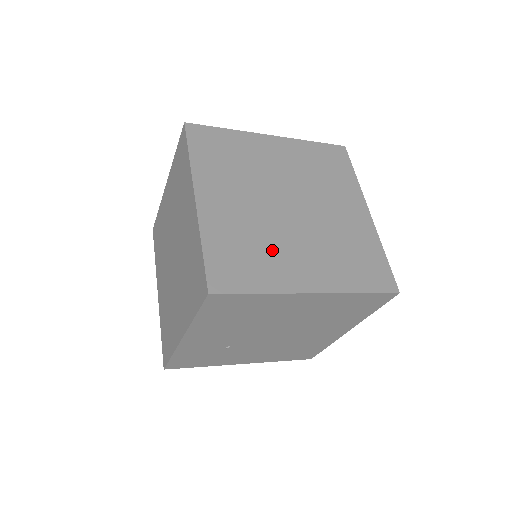
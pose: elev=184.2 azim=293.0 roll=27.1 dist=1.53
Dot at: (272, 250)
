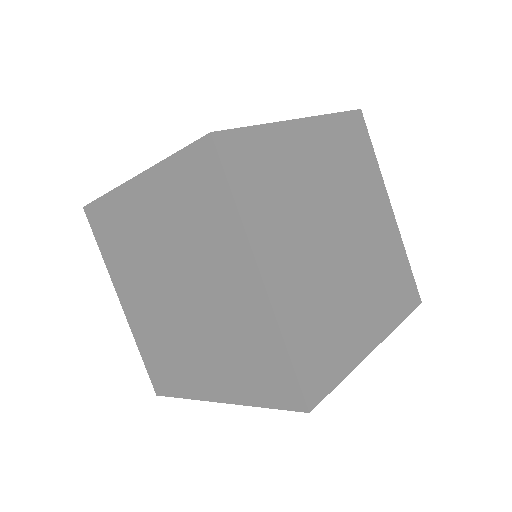
Dot at: (340, 313)
